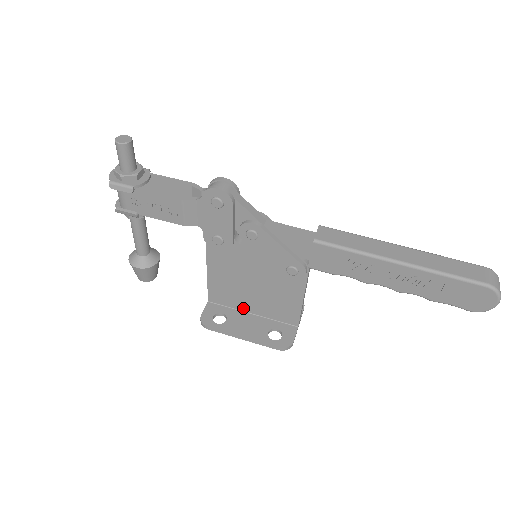
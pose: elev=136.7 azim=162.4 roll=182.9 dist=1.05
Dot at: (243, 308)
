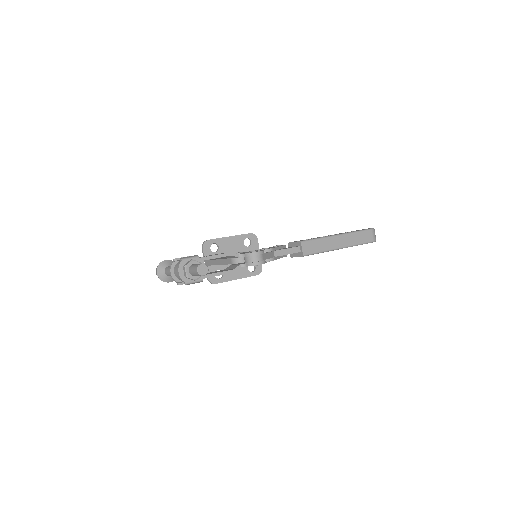
Dot at: occluded
